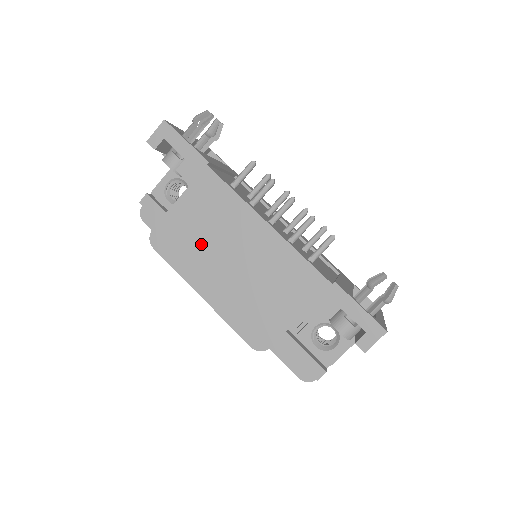
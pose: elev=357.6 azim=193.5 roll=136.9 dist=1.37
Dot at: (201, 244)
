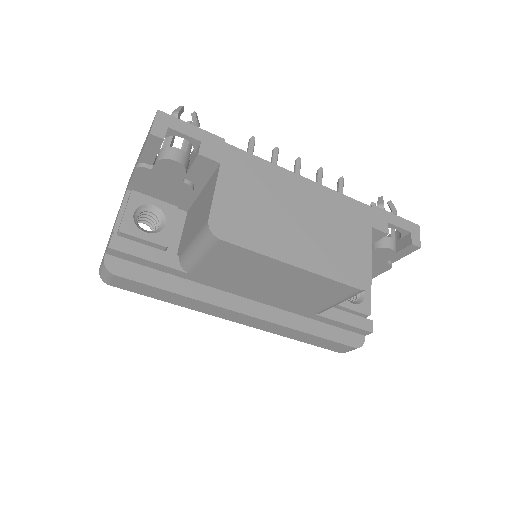
Dot at: (264, 215)
